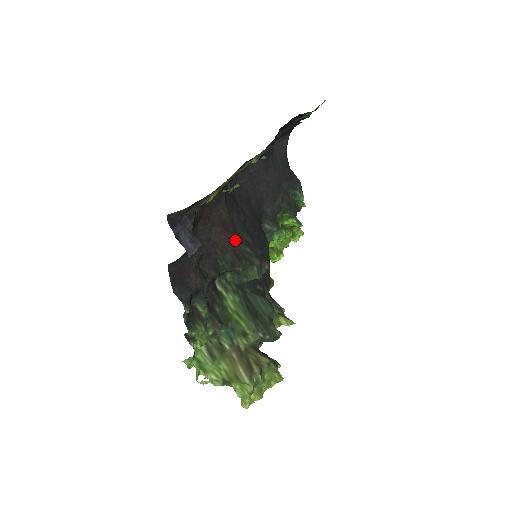
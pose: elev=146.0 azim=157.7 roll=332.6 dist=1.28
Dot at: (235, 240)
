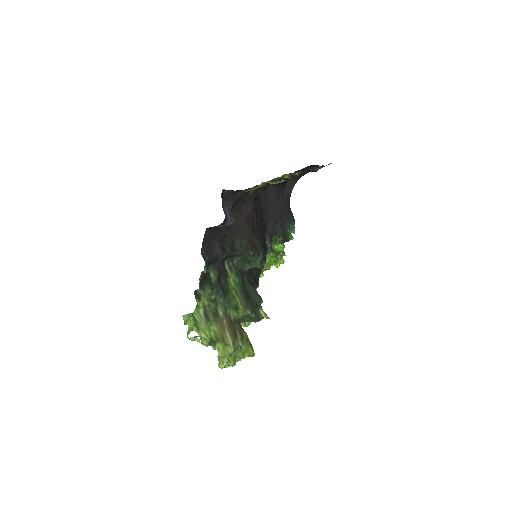
Dot at: (252, 232)
